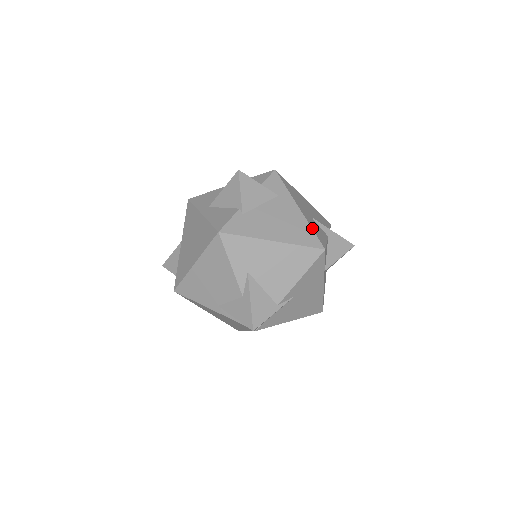
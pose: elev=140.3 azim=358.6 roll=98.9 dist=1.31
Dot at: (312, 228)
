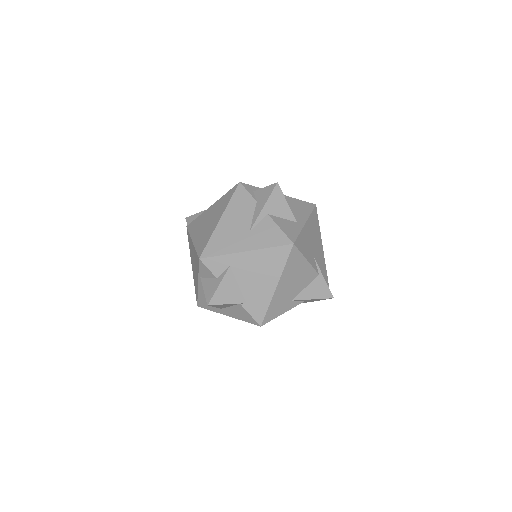
Dot at: (269, 247)
